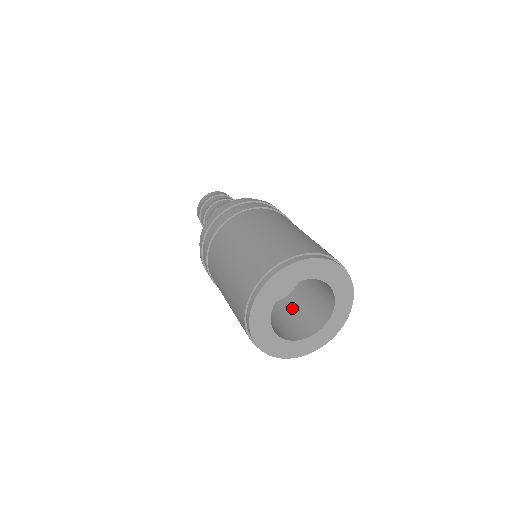
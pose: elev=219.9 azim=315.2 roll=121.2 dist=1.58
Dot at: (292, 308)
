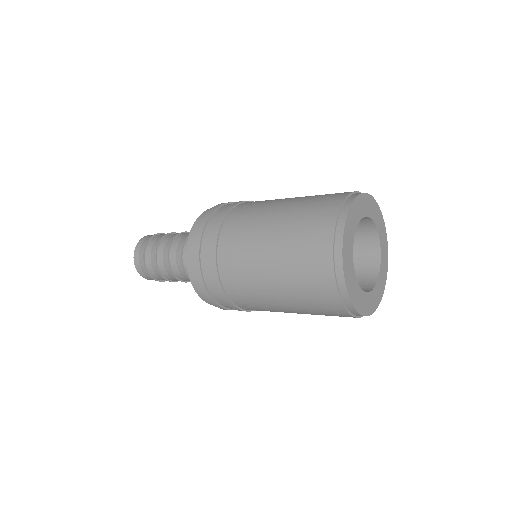
Dot at: occluded
